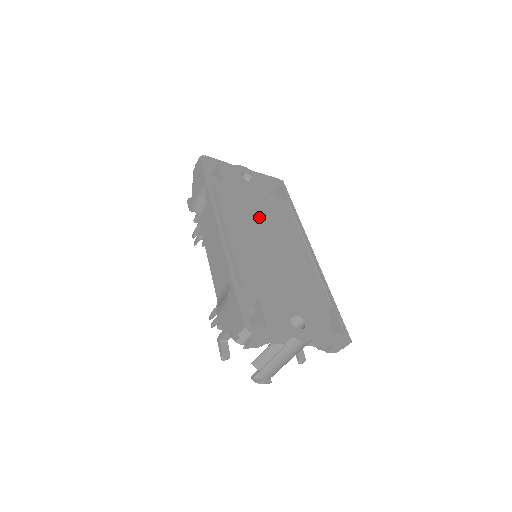
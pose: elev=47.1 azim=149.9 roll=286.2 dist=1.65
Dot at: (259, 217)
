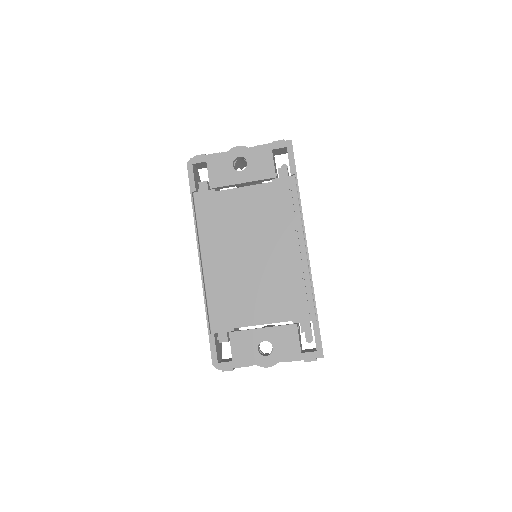
Dot at: (245, 226)
